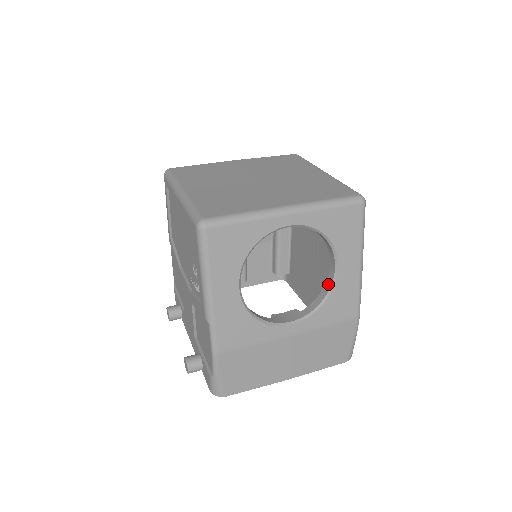
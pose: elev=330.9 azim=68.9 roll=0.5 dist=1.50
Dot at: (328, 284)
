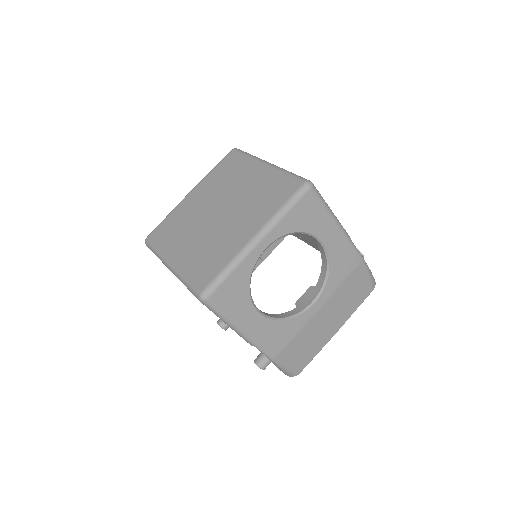
Dot at: (323, 256)
